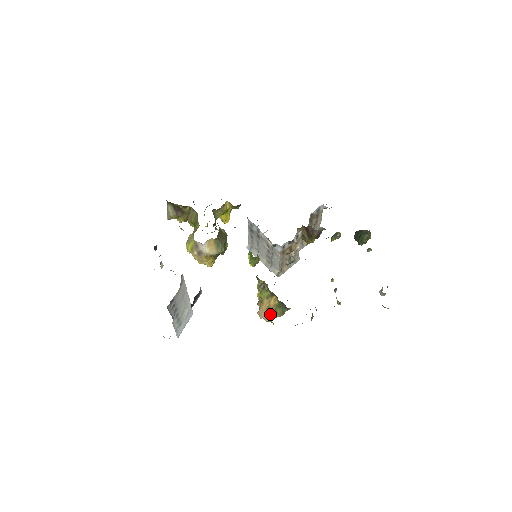
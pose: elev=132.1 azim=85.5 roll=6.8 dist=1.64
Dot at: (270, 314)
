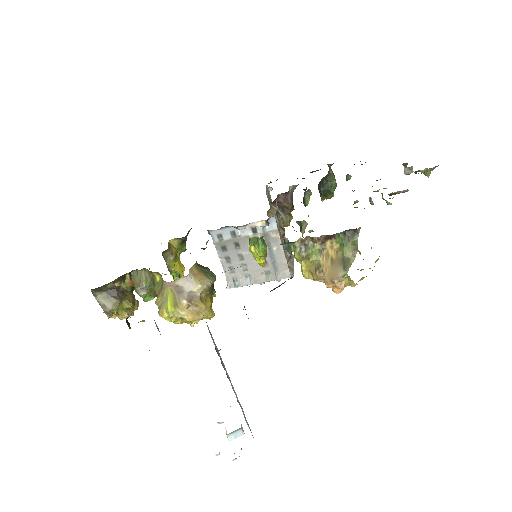
Dot at: (342, 266)
